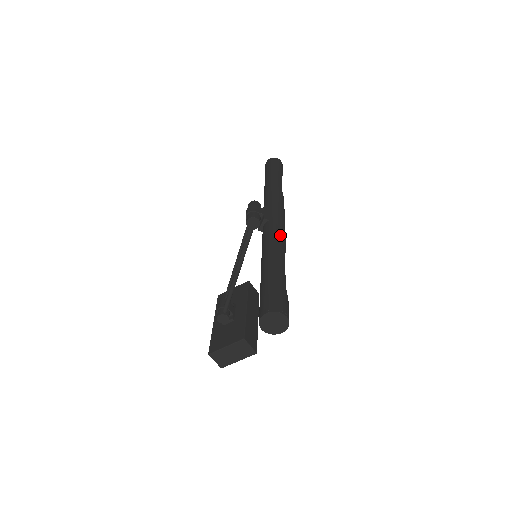
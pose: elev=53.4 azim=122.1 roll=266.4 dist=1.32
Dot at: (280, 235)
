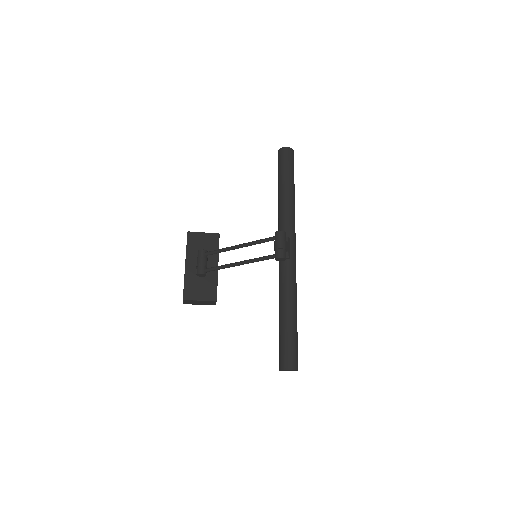
Dot at: occluded
